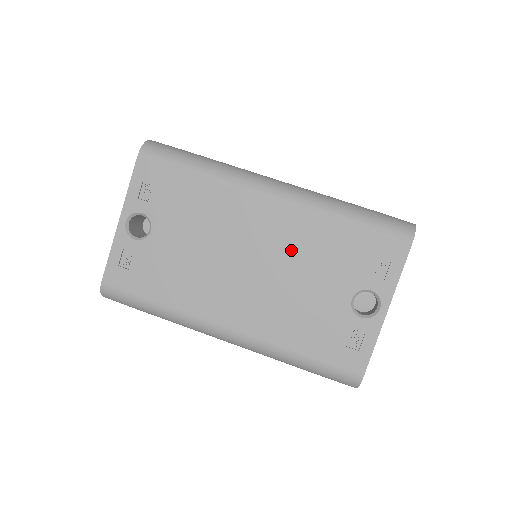
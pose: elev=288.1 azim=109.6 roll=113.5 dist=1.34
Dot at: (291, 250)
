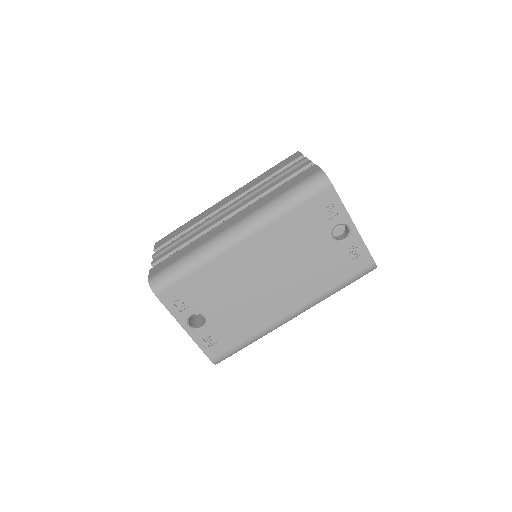
Dot at: (280, 251)
